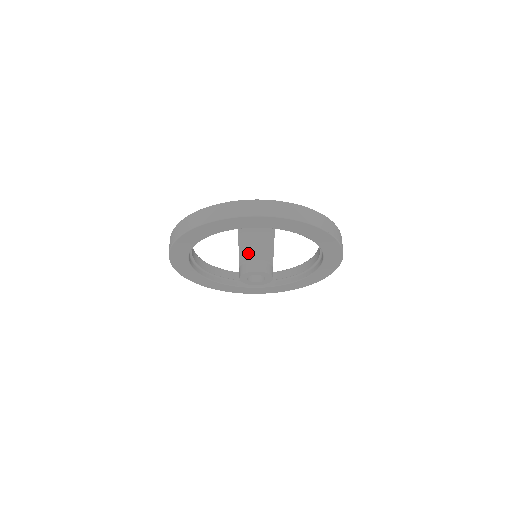
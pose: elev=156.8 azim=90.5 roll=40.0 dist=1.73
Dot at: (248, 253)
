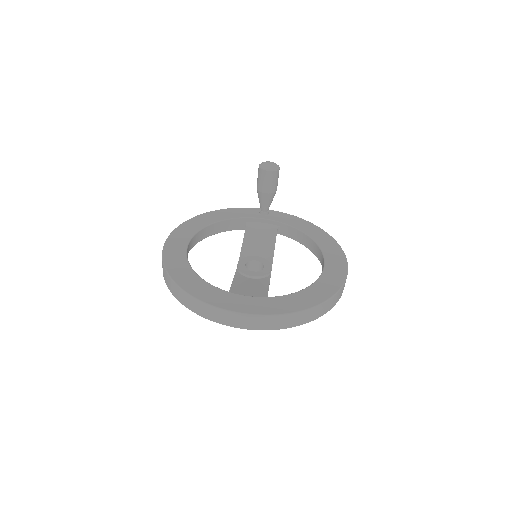
Dot at: occluded
